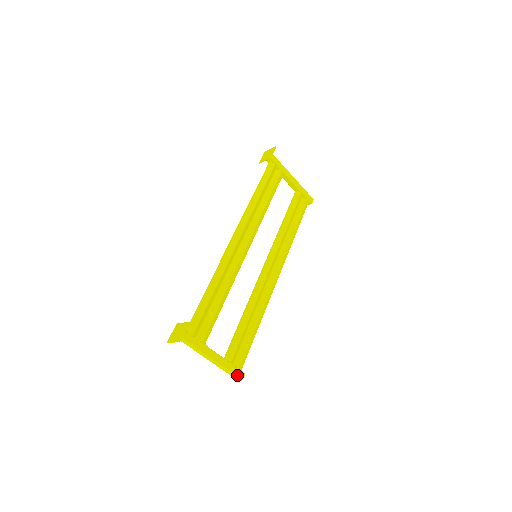
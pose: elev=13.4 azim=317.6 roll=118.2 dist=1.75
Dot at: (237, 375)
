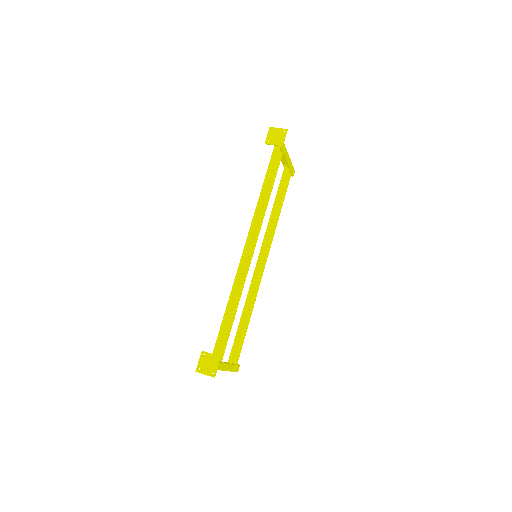
Dot at: (236, 371)
